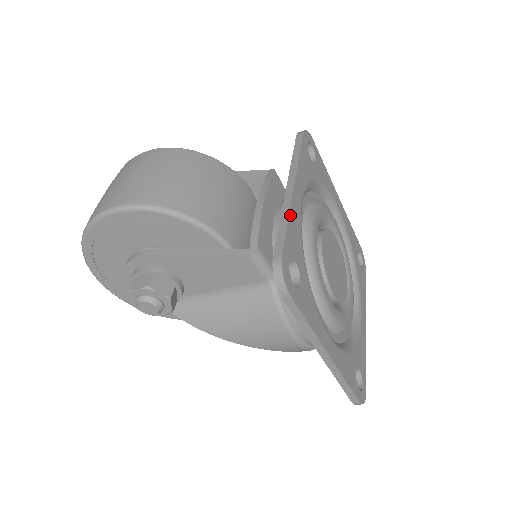
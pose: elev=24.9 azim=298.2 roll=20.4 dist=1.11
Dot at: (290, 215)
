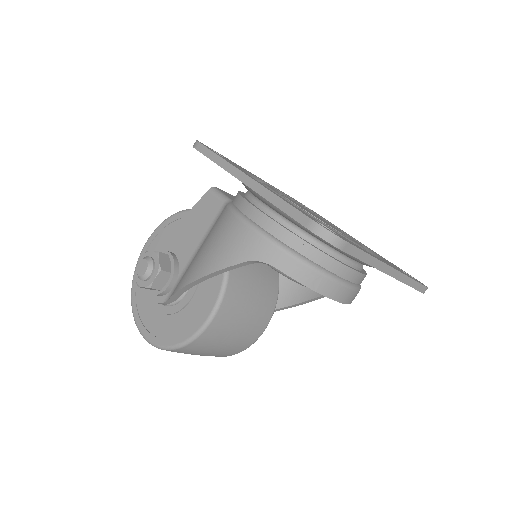
Dot at: (235, 163)
